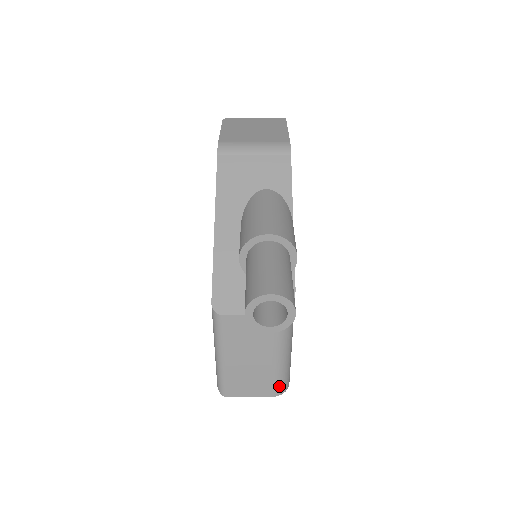
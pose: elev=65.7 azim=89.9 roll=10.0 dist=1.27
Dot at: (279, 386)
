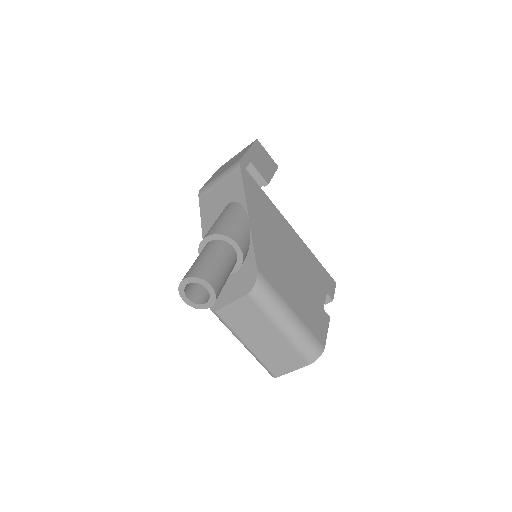
Dot at: (306, 353)
